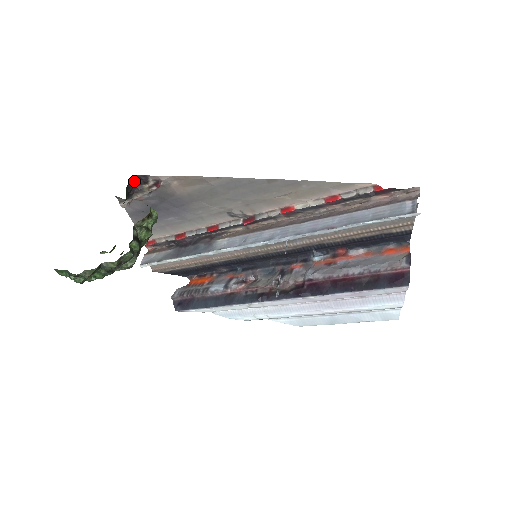
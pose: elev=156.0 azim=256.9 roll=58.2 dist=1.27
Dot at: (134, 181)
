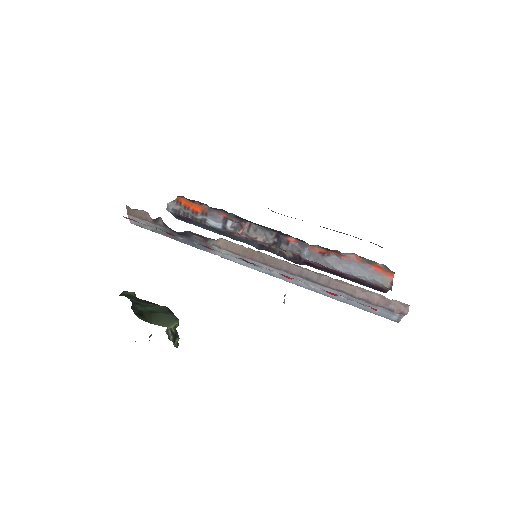
Dot at: (135, 306)
